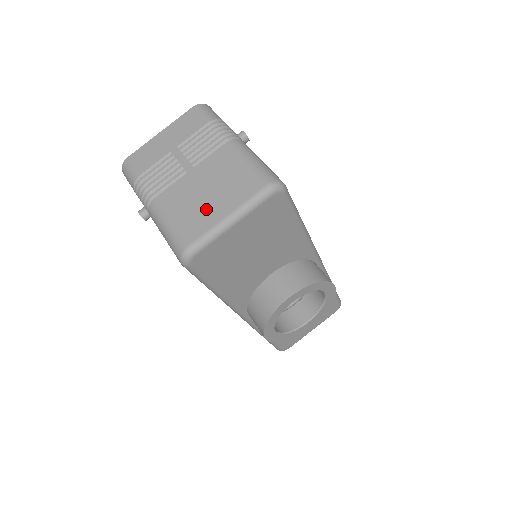
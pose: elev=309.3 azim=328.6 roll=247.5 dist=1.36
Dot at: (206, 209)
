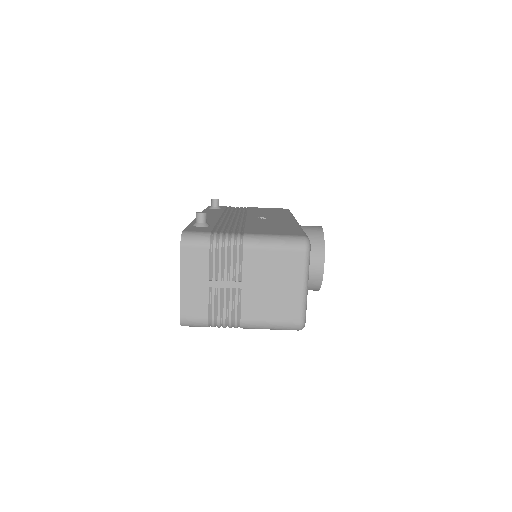
Dot at: (285, 296)
